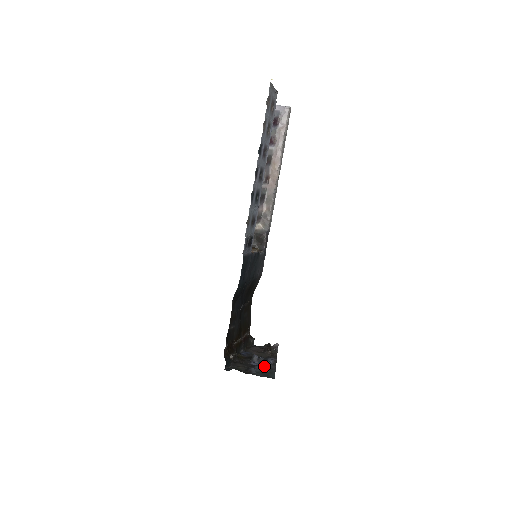
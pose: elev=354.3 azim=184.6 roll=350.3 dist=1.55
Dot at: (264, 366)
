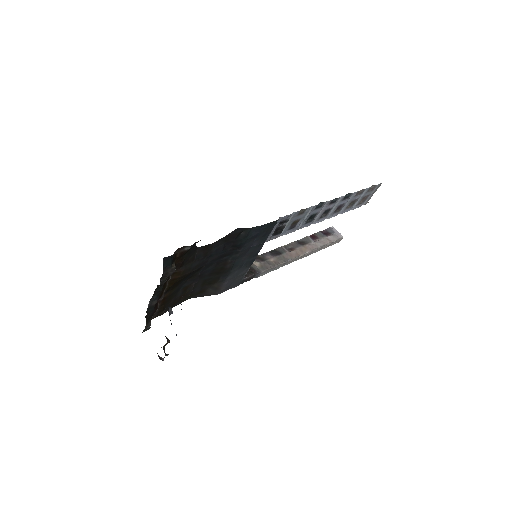
Dot at: occluded
